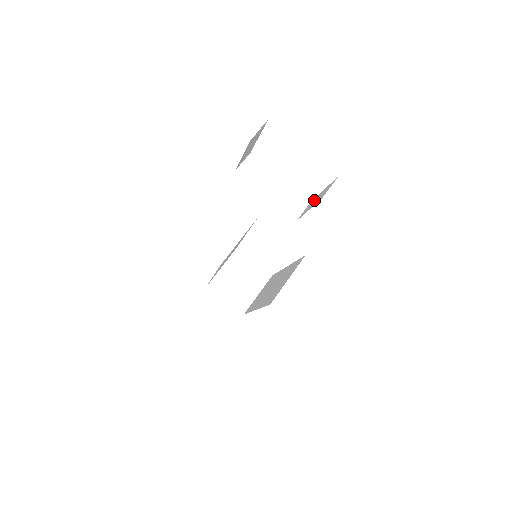
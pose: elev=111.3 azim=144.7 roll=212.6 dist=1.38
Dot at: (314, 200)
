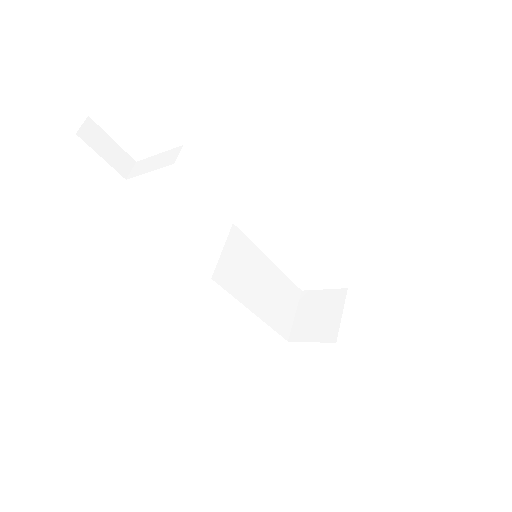
Dot at: occluded
